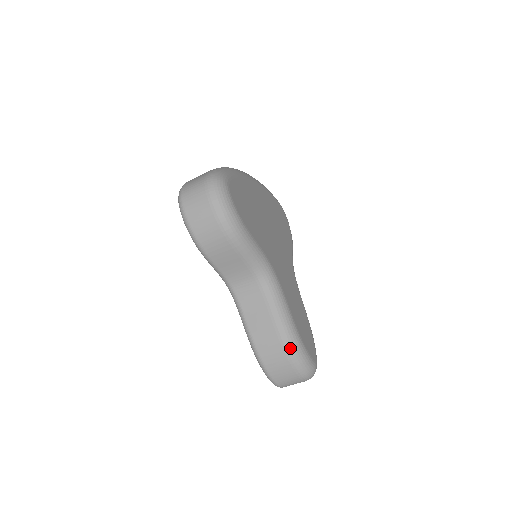
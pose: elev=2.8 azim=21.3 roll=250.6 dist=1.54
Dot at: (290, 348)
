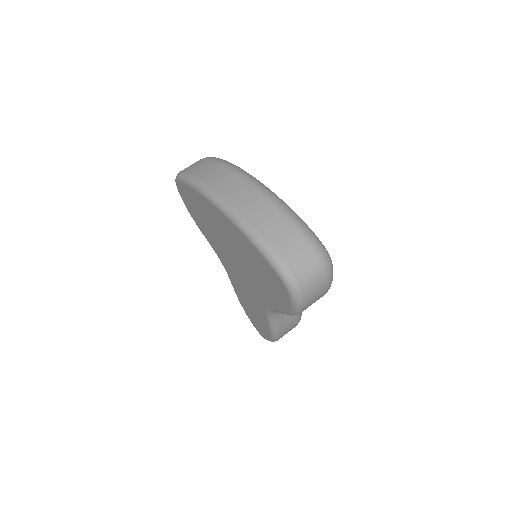
Dot at: occluded
